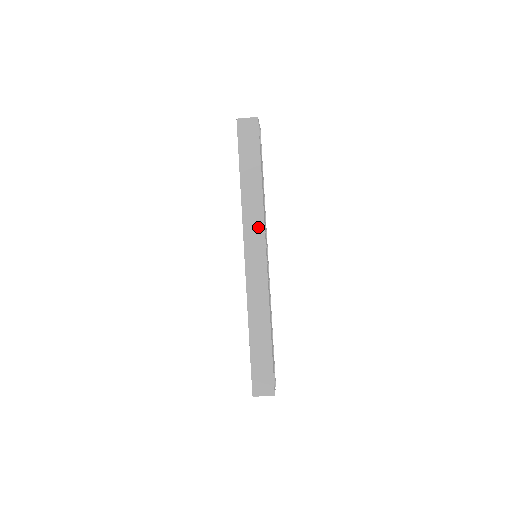
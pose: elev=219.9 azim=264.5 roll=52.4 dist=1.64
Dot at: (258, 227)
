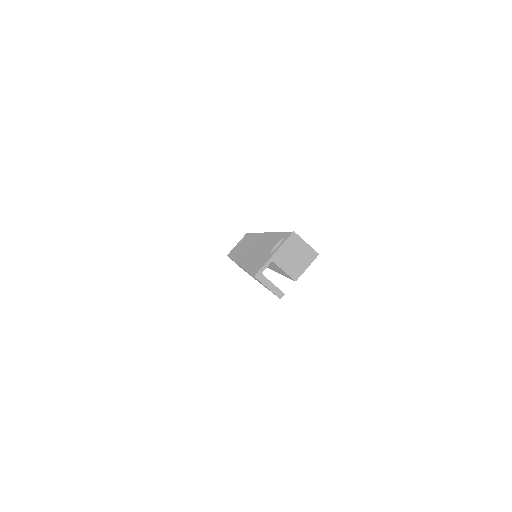
Dot at: occluded
